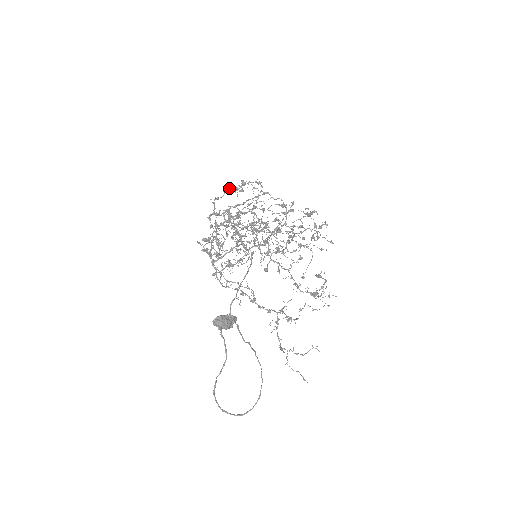
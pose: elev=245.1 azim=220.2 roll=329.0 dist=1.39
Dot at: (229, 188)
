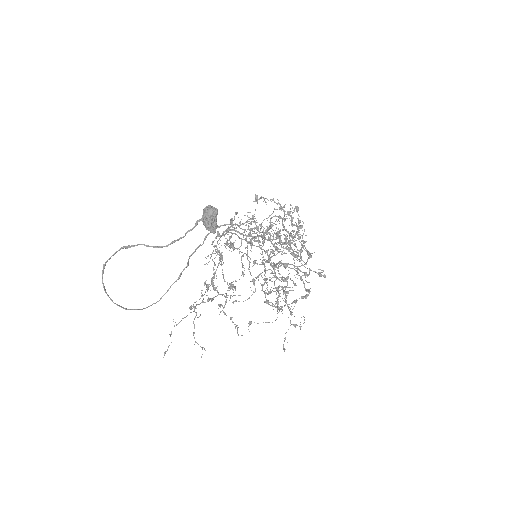
Dot at: (298, 208)
